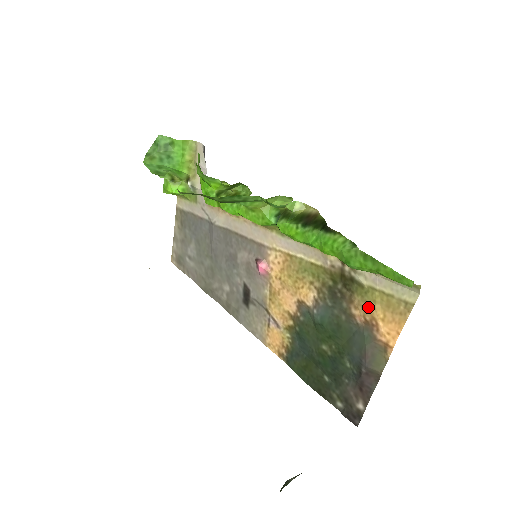
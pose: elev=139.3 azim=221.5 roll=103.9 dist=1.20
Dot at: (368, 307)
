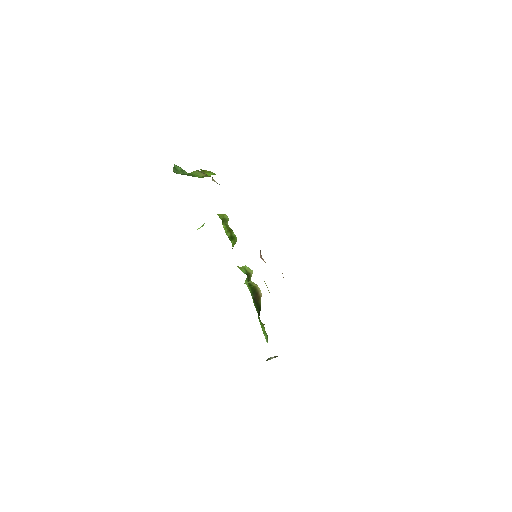
Dot at: occluded
